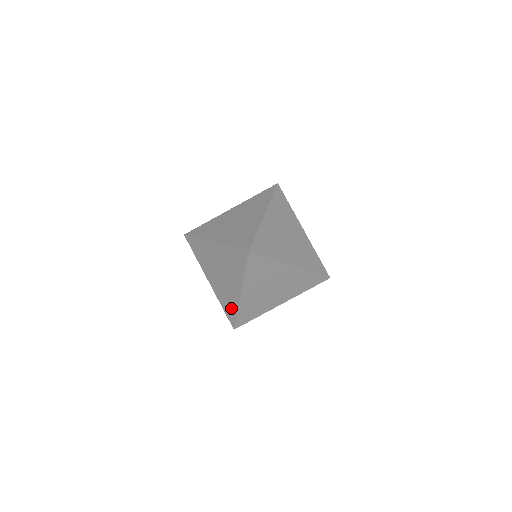
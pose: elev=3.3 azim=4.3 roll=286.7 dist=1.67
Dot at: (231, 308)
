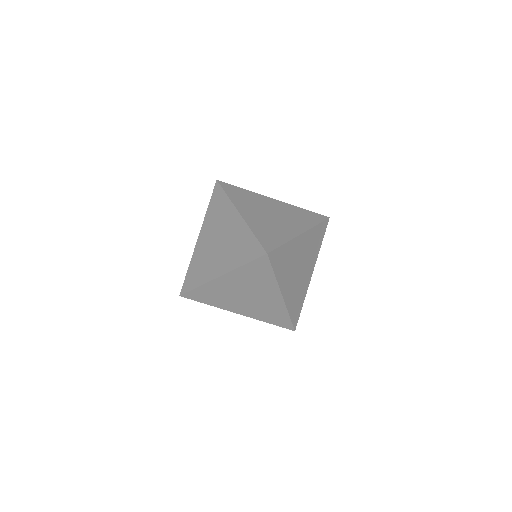
Dot at: (279, 316)
